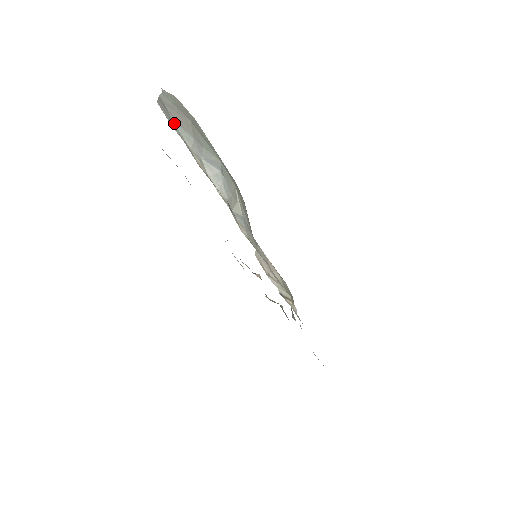
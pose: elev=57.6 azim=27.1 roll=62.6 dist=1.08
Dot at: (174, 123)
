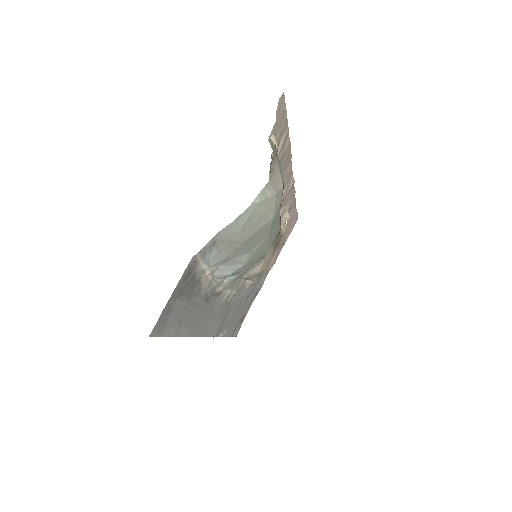
Dot at: (211, 253)
